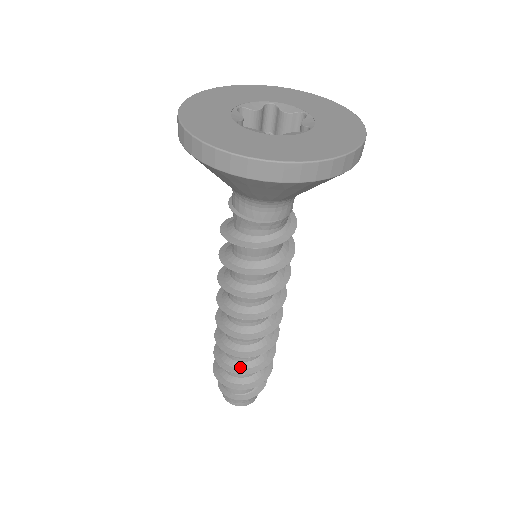
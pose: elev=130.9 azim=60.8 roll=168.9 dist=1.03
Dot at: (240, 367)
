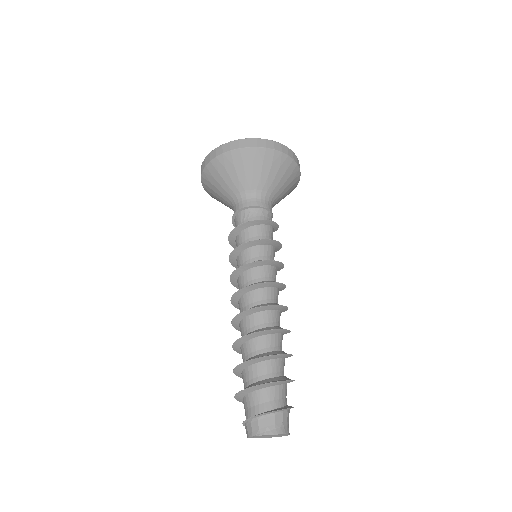
Dot at: (272, 354)
